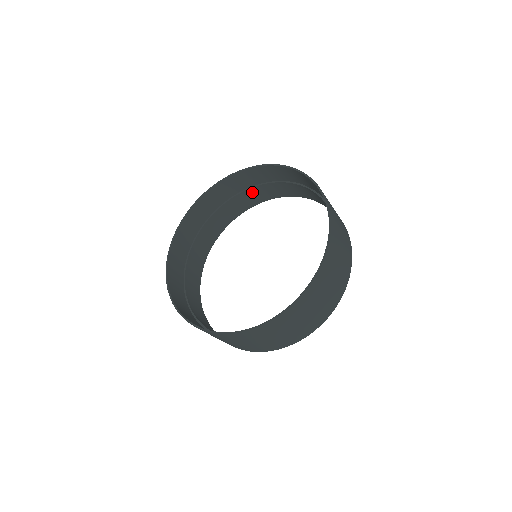
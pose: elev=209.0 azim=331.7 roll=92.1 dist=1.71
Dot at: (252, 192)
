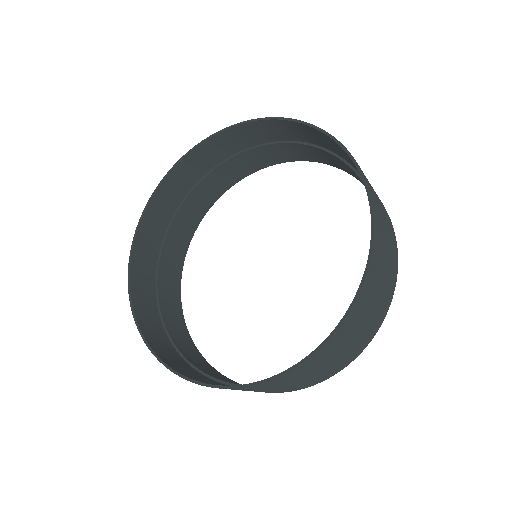
Dot at: (242, 159)
